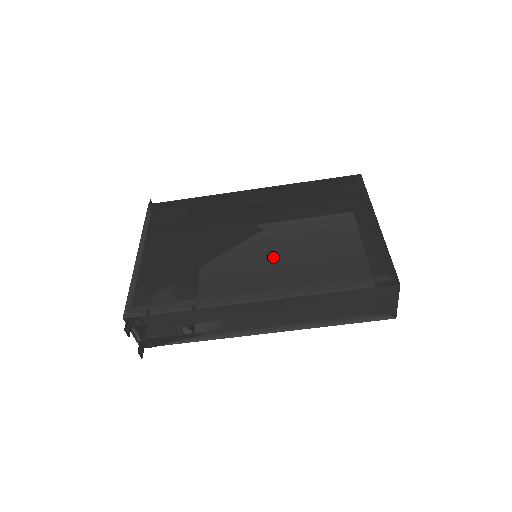
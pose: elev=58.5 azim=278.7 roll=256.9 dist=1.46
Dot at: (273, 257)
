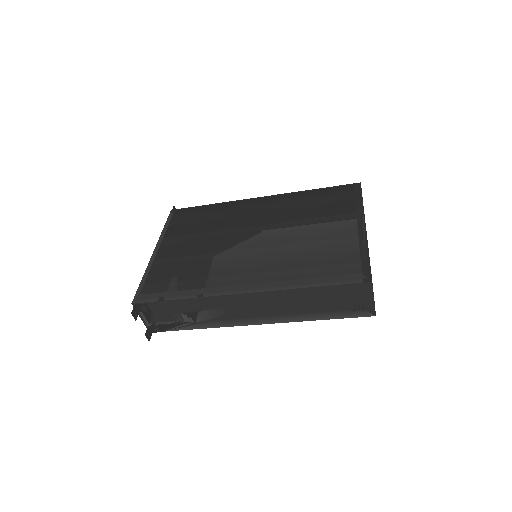
Dot at: (264, 255)
